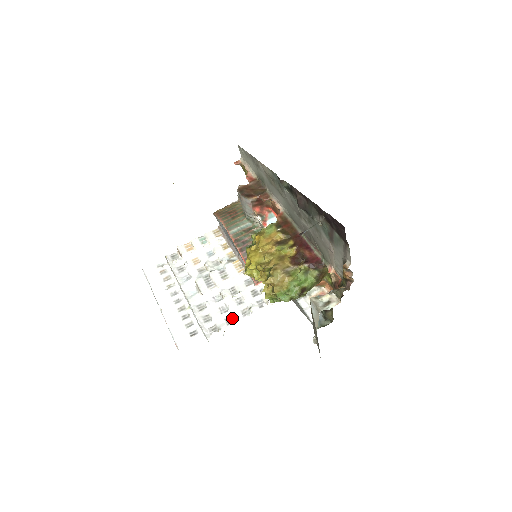
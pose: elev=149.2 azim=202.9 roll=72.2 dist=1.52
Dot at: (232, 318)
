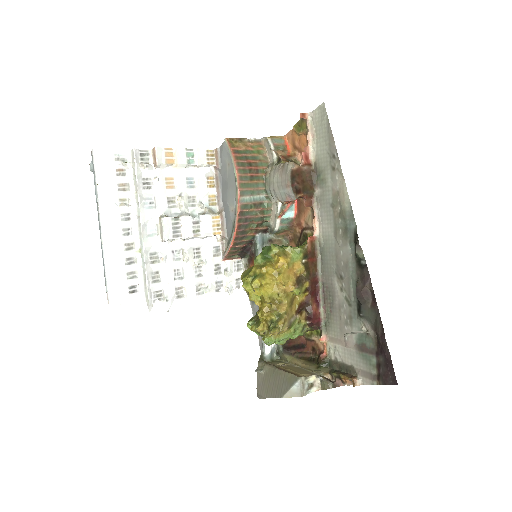
Dot at: (184, 290)
